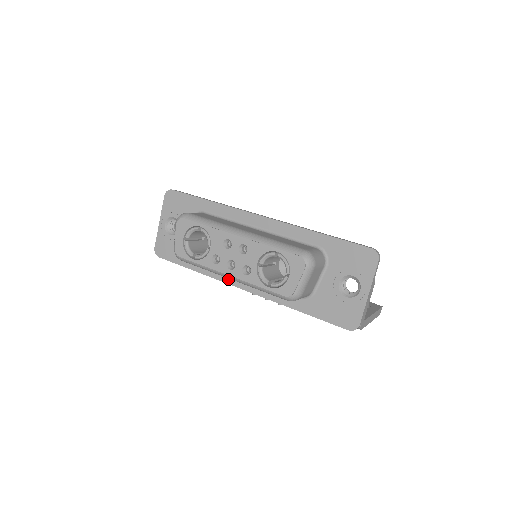
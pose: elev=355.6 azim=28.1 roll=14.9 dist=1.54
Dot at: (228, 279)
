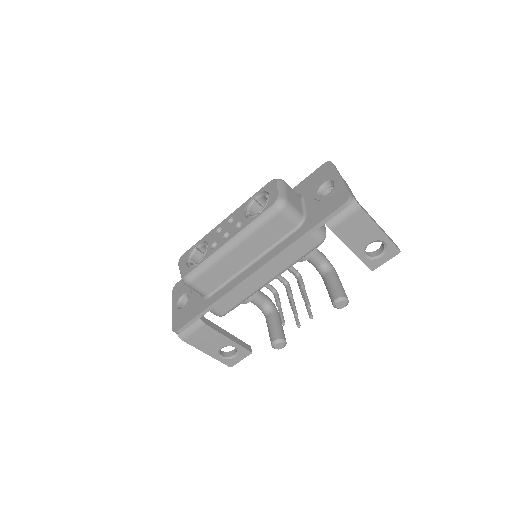
Dot at: (239, 280)
